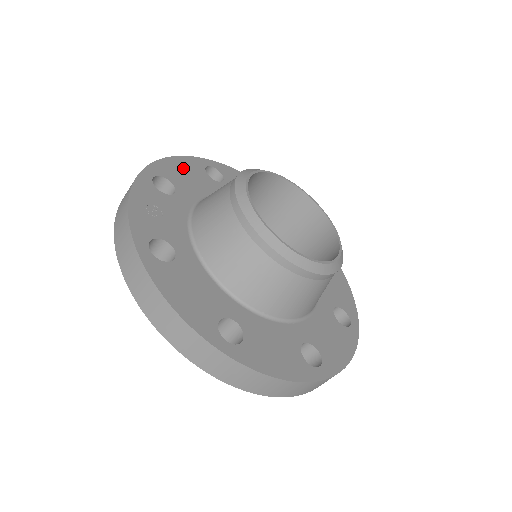
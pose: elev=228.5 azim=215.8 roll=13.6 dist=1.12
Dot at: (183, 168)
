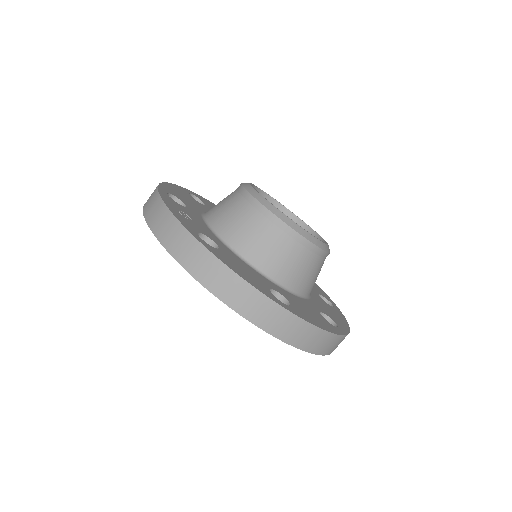
Dot at: (178, 191)
